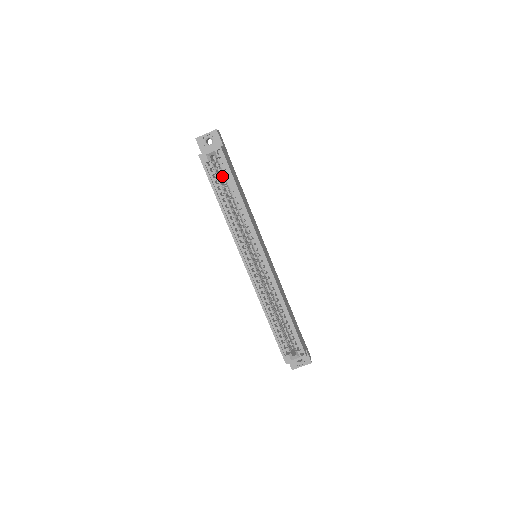
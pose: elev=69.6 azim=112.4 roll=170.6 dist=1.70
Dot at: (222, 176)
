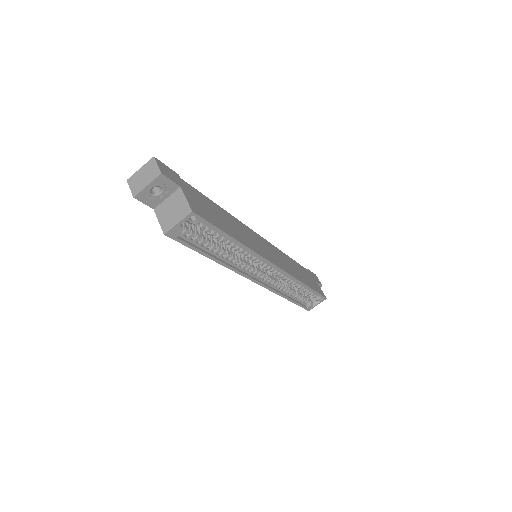
Dot at: occluded
